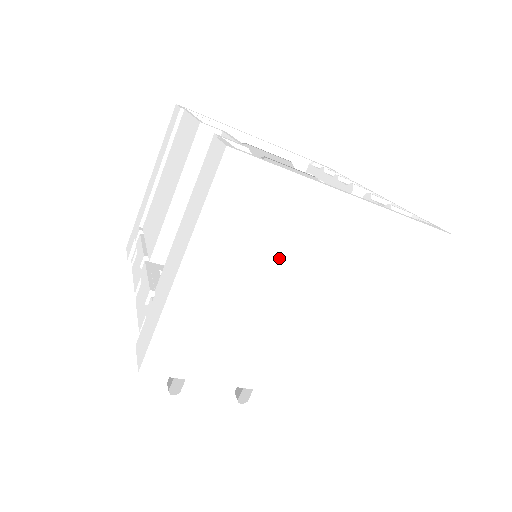
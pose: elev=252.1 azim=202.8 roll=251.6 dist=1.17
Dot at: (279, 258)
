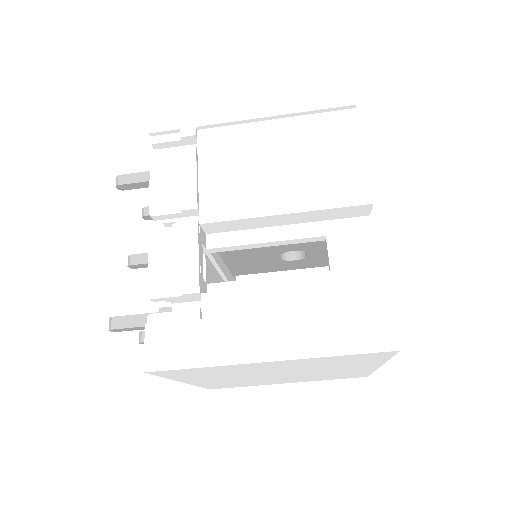
Dot at: (310, 368)
